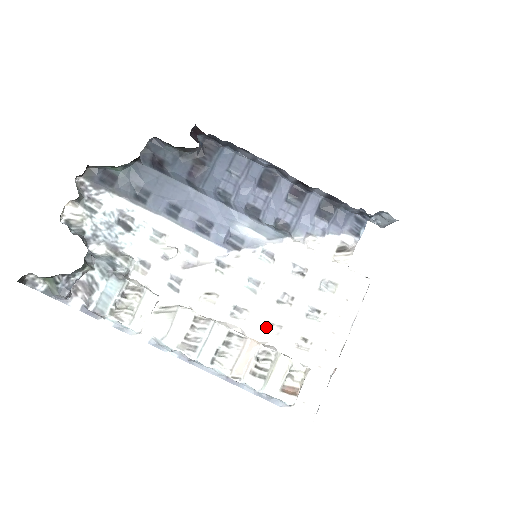
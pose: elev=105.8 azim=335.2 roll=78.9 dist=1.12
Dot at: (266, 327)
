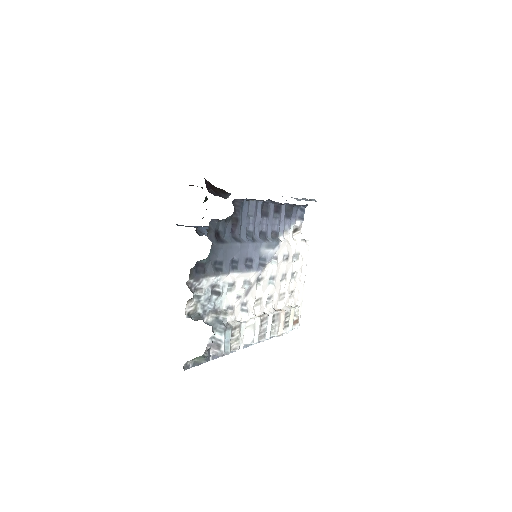
Dot at: (279, 298)
